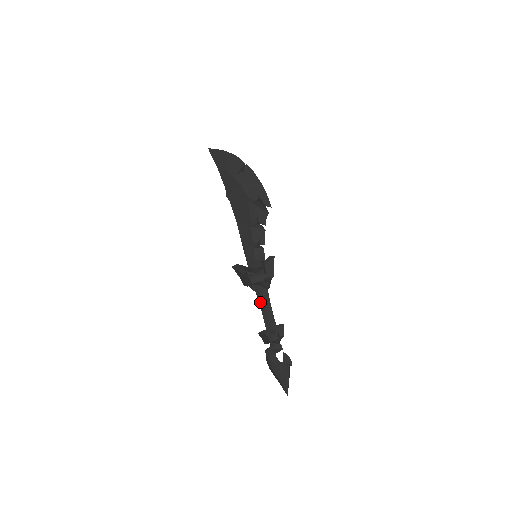
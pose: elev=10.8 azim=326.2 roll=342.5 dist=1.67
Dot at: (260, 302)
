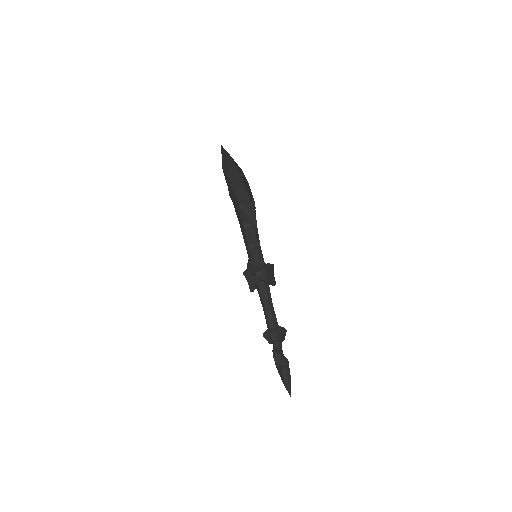
Dot at: (261, 301)
